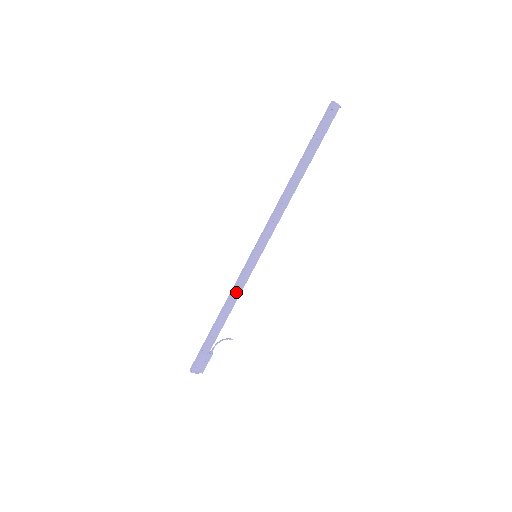
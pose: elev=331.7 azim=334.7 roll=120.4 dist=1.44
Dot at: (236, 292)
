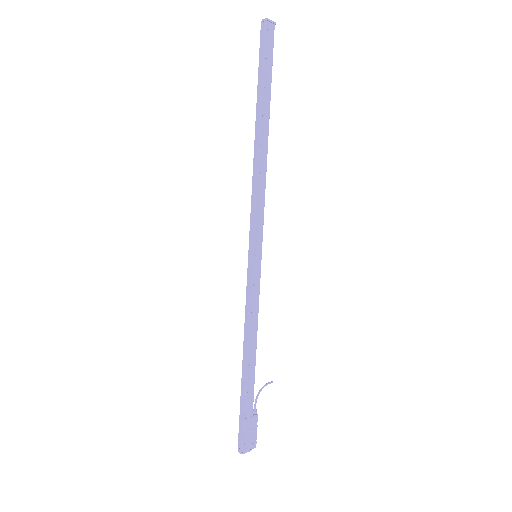
Dot at: (252, 315)
